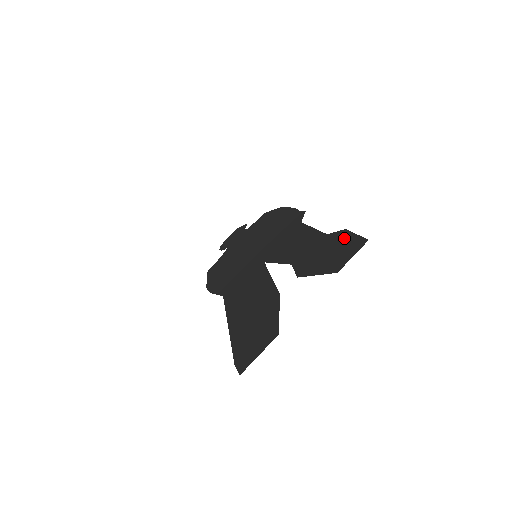
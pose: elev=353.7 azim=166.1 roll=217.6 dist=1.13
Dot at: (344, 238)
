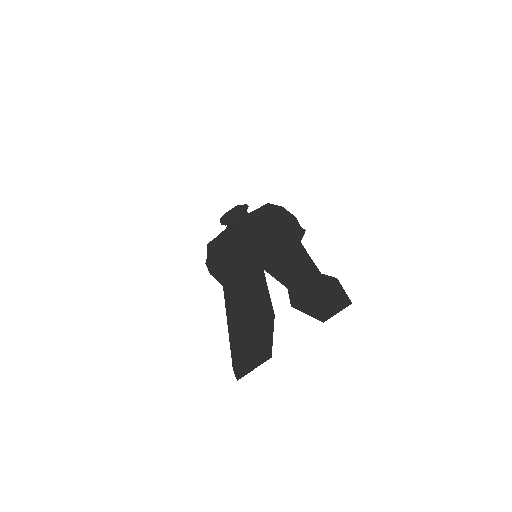
Dot at: (334, 288)
